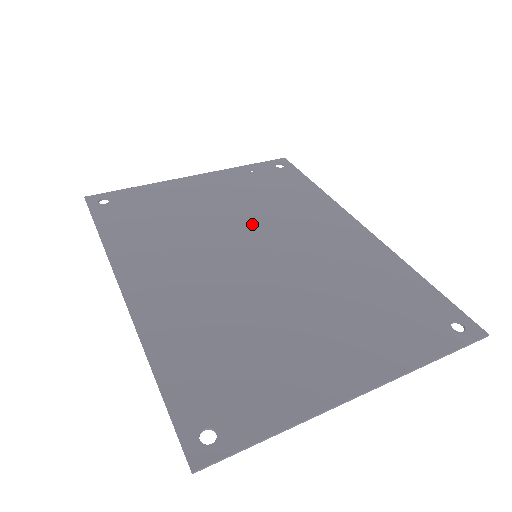
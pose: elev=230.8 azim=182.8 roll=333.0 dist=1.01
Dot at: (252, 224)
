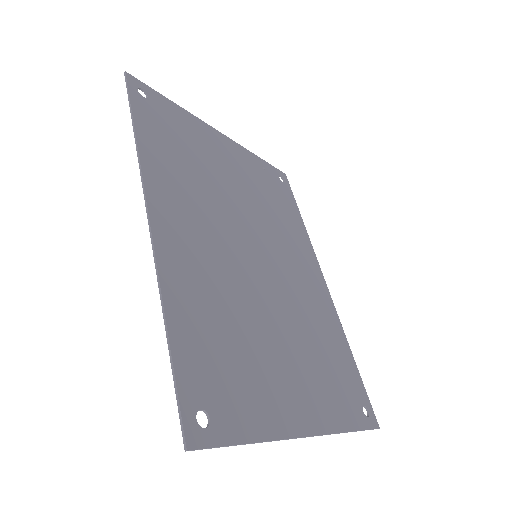
Dot at: (257, 221)
